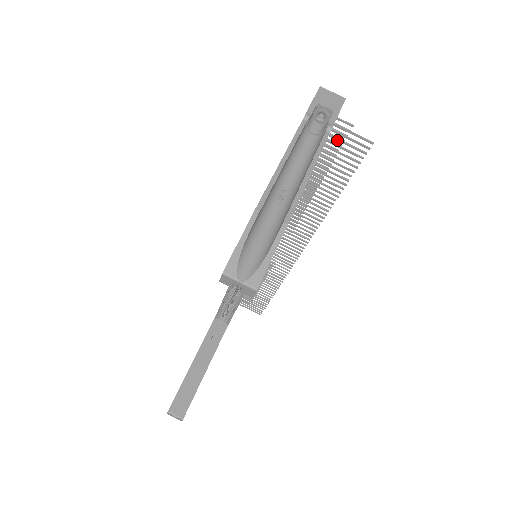
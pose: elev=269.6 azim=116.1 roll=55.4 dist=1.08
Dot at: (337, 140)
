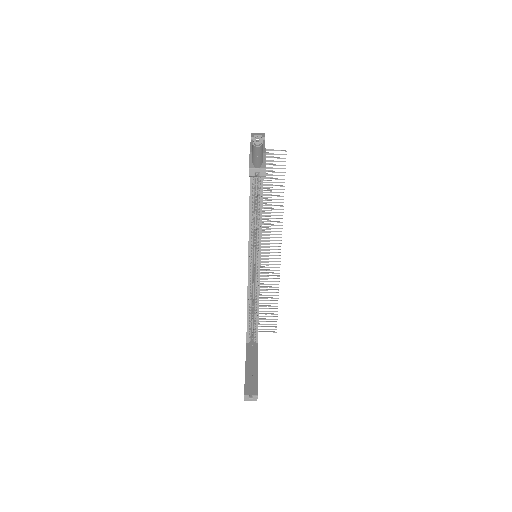
Dot at: occluded
